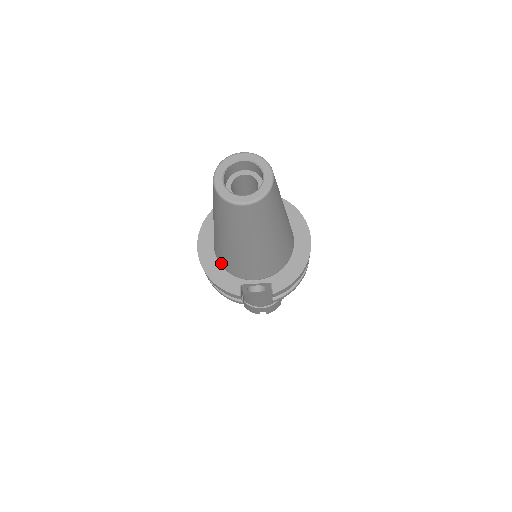
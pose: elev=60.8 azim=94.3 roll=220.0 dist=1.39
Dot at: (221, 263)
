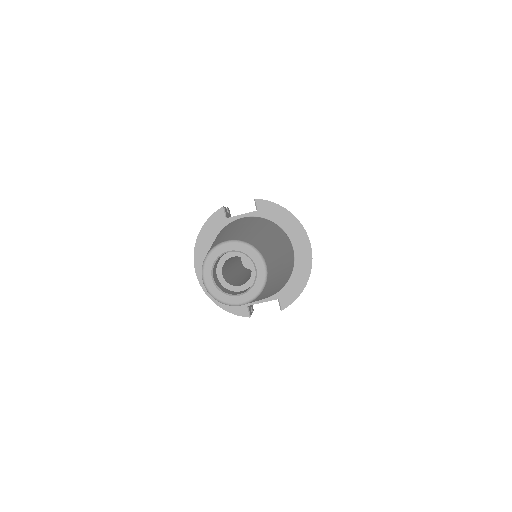
Dot at: occluded
